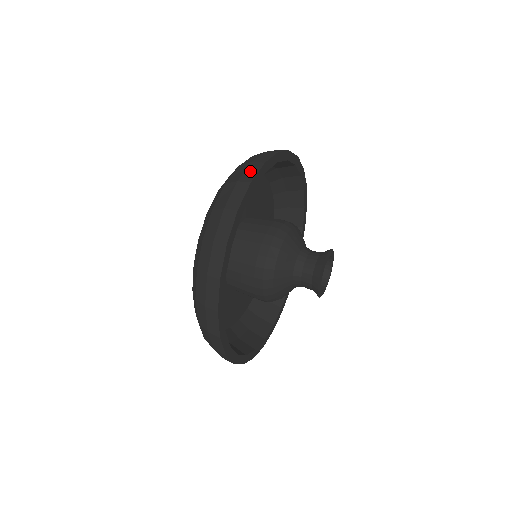
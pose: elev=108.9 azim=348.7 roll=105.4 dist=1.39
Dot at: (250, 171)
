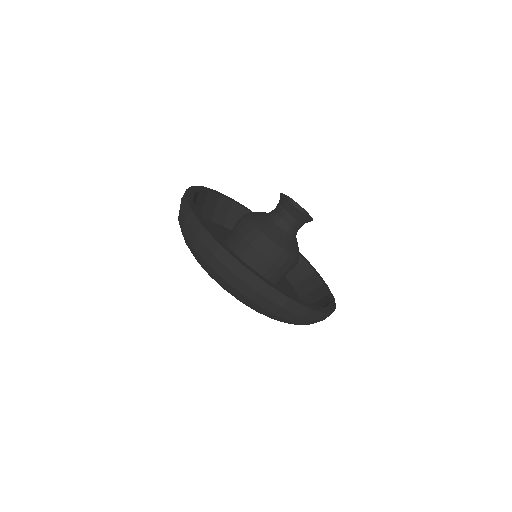
Dot at: occluded
